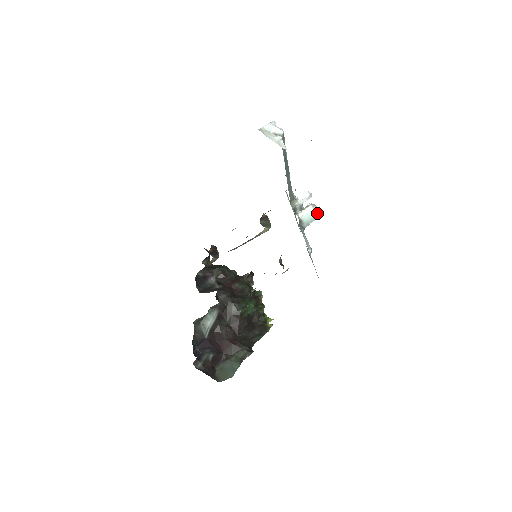
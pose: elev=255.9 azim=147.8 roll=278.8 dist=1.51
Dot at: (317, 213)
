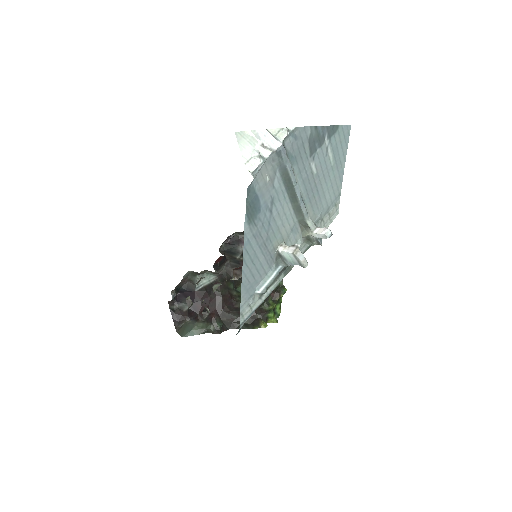
Dot at: (298, 260)
